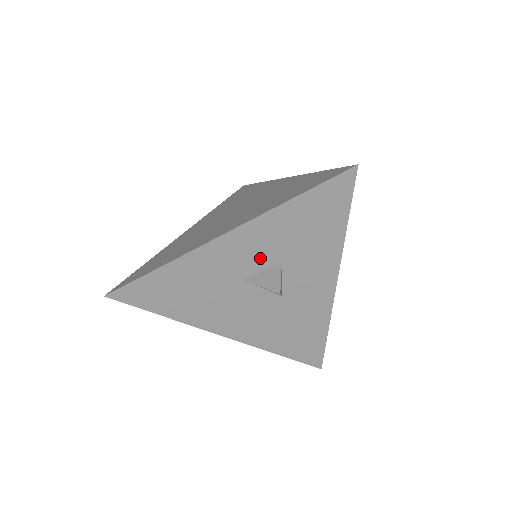
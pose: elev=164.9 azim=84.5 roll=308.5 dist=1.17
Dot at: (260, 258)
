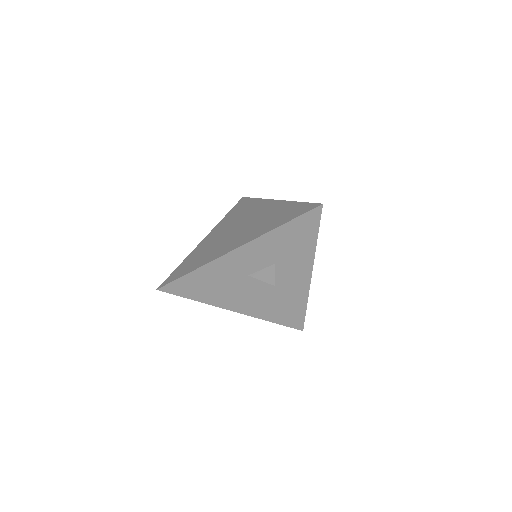
Dot at: (260, 262)
